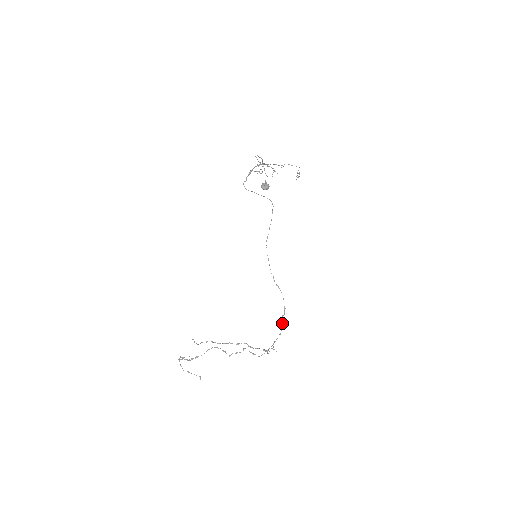
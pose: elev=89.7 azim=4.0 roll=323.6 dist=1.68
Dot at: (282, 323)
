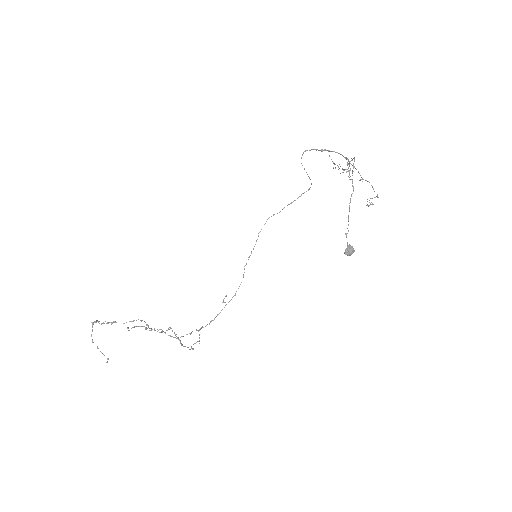
Dot at: occluded
